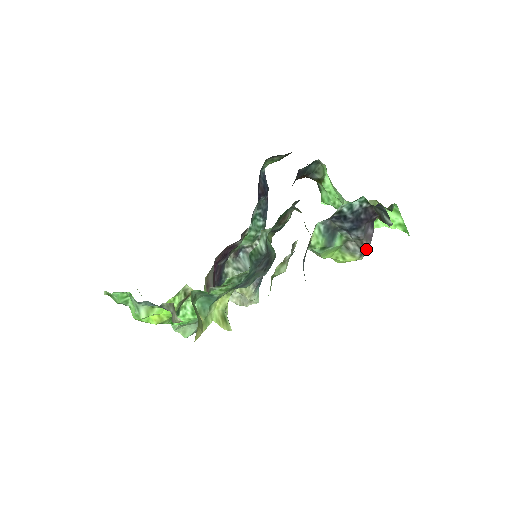
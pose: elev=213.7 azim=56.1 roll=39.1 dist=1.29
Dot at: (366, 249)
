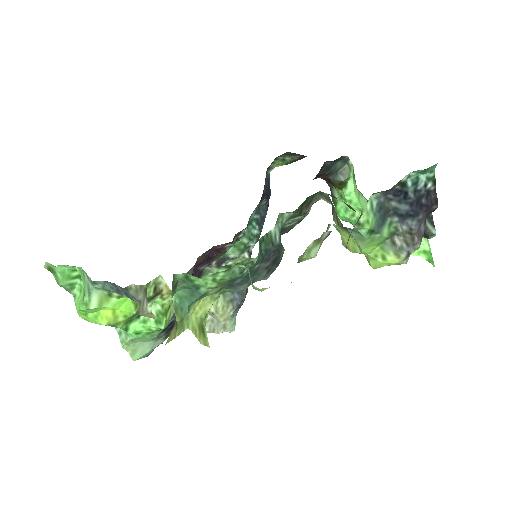
Dot at: (415, 249)
